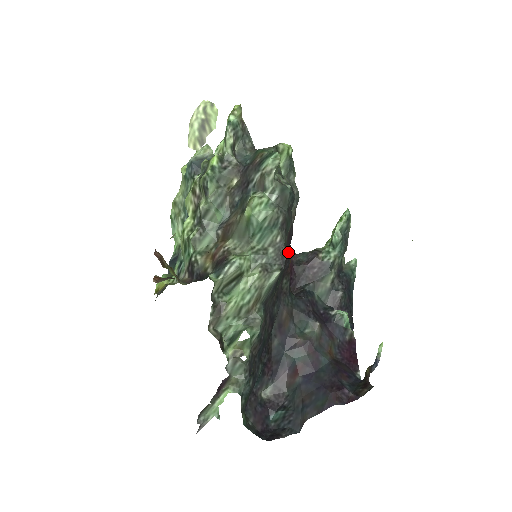
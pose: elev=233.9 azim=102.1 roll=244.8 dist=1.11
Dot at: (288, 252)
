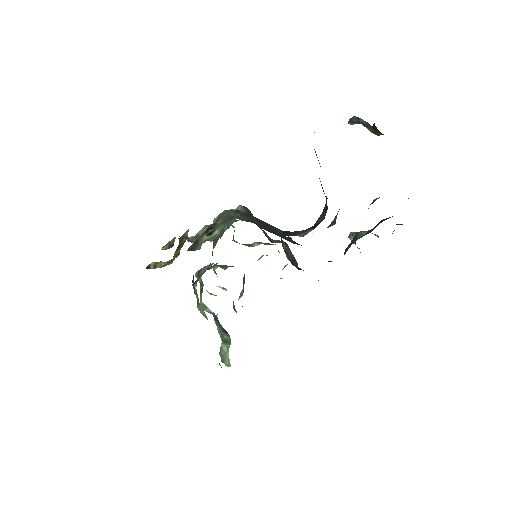
Dot at: occluded
